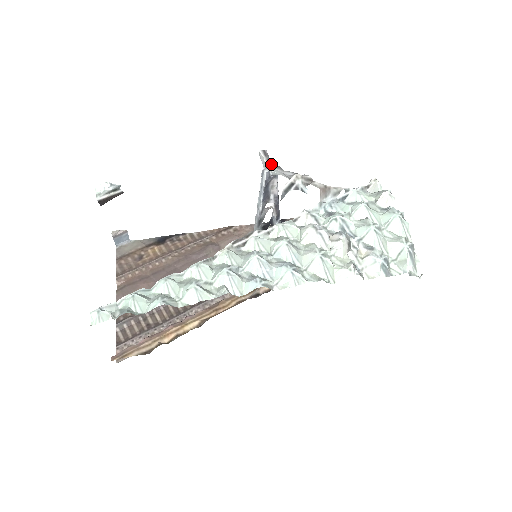
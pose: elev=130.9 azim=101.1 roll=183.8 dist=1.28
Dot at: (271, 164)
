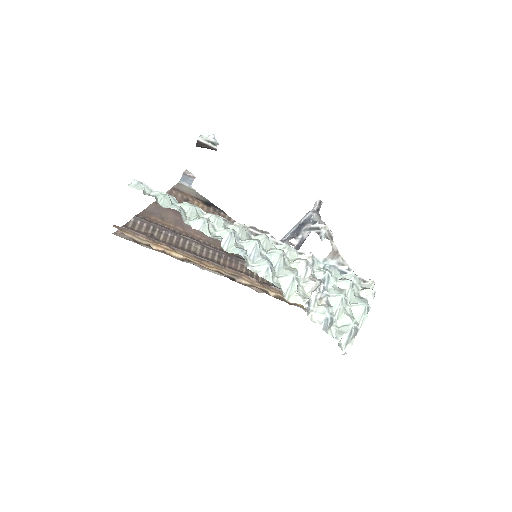
Dot at: (318, 212)
